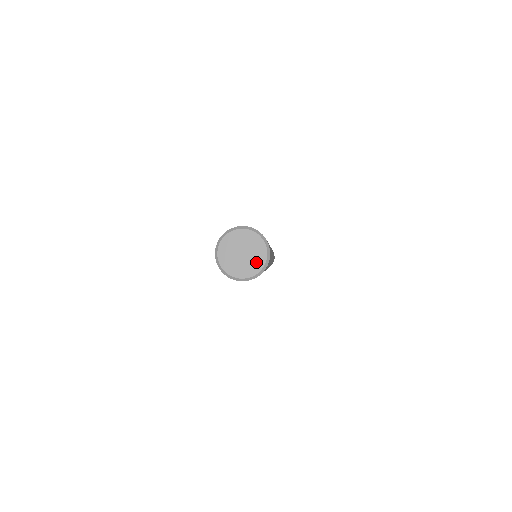
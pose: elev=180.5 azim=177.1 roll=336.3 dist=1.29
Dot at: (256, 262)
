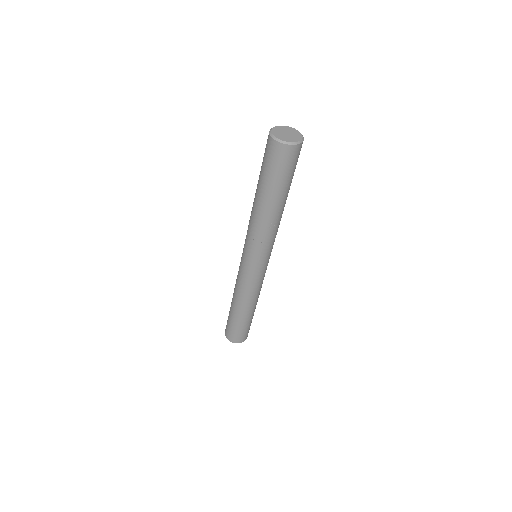
Dot at: (295, 138)
